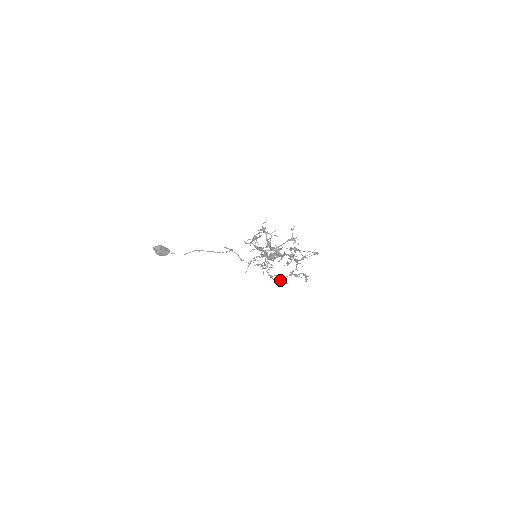
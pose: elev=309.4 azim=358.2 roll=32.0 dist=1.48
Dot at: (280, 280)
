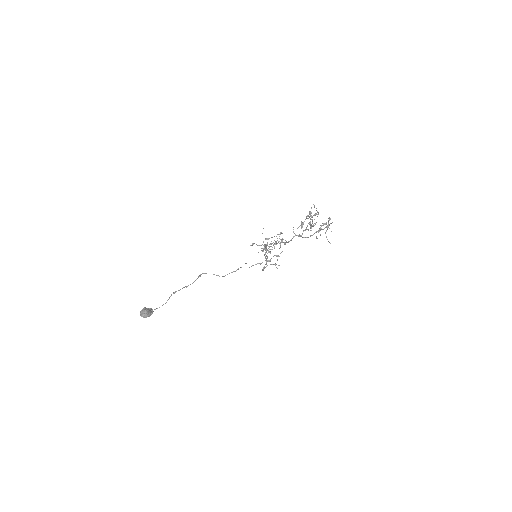
Dot at: (275, 265)
